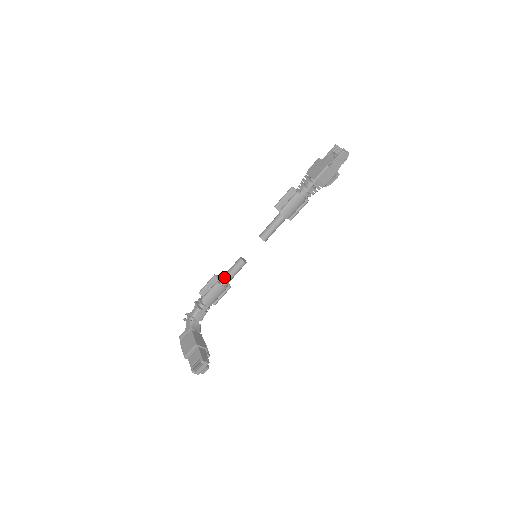
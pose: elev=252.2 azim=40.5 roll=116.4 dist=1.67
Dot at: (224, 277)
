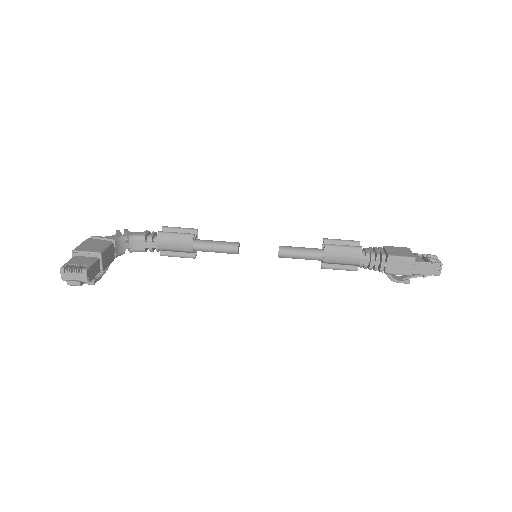
Dot at: (203, 240)
